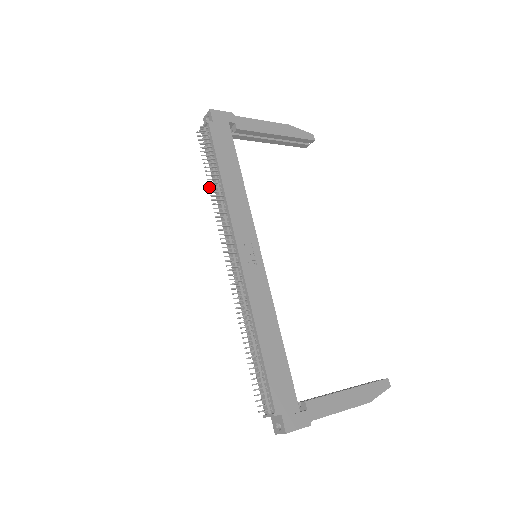
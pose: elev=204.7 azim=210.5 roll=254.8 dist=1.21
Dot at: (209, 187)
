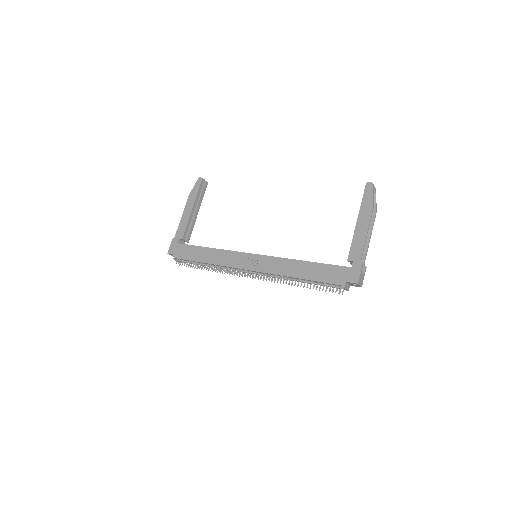
Dot at: occluded
